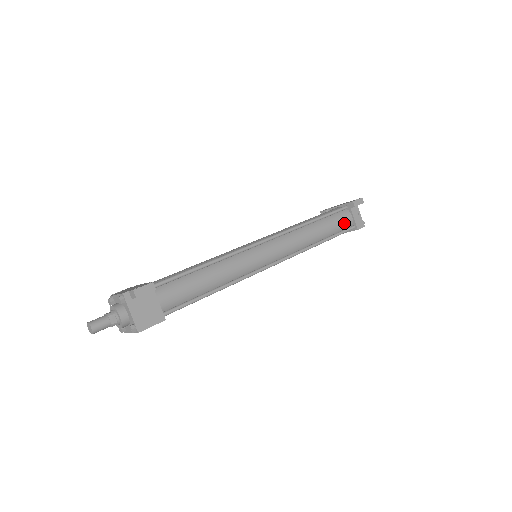
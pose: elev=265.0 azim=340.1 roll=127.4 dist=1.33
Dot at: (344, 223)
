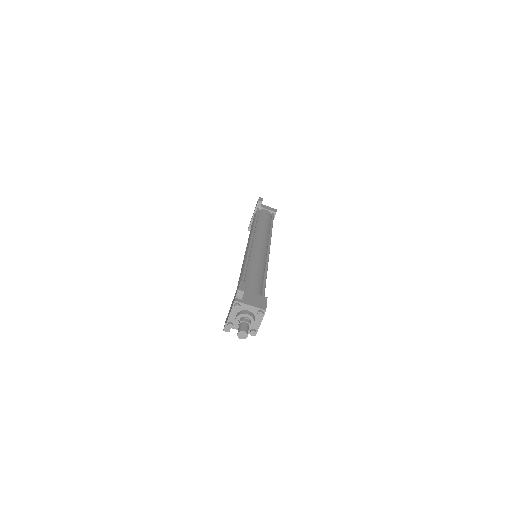
Dot at: (267, 214)
